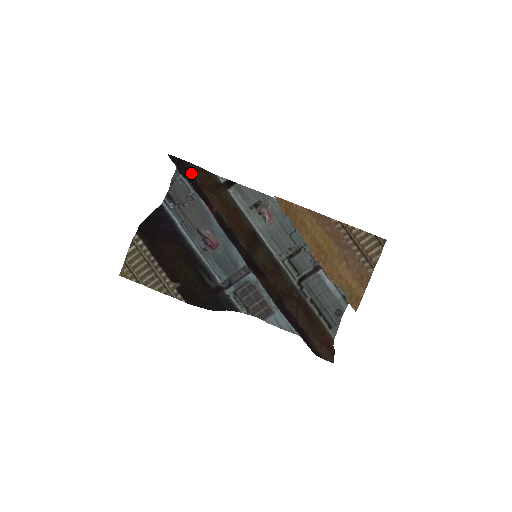
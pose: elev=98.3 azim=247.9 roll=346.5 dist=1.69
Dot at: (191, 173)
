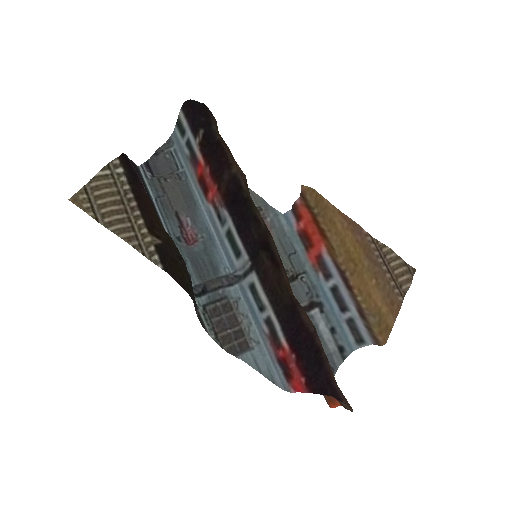
Dot at: (212, 125)
